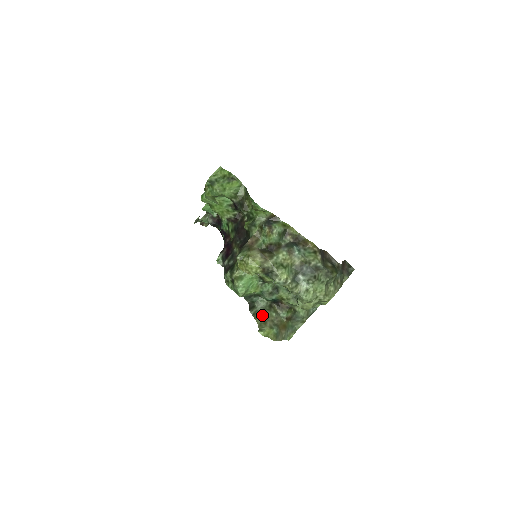
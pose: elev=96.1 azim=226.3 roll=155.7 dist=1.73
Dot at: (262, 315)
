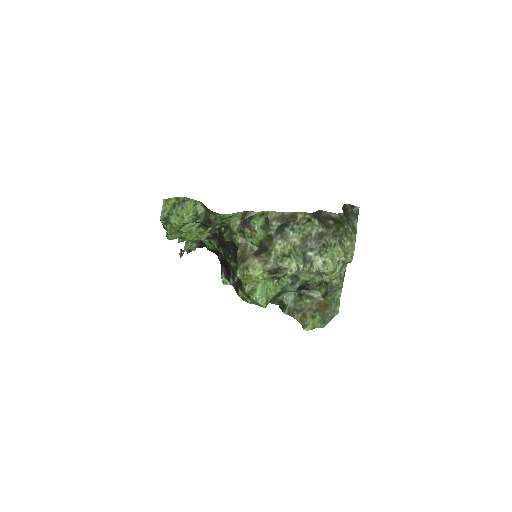
Dot at: (297, 309)
